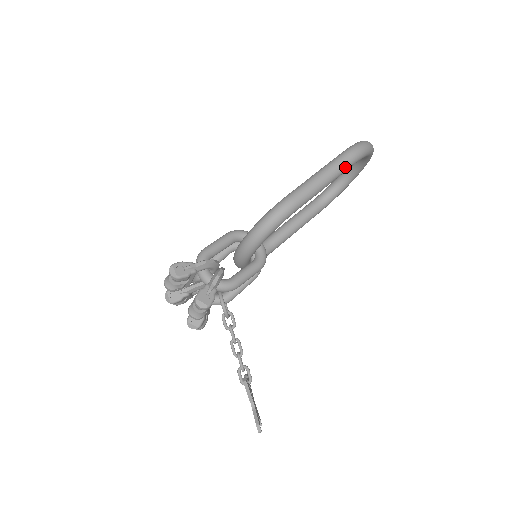
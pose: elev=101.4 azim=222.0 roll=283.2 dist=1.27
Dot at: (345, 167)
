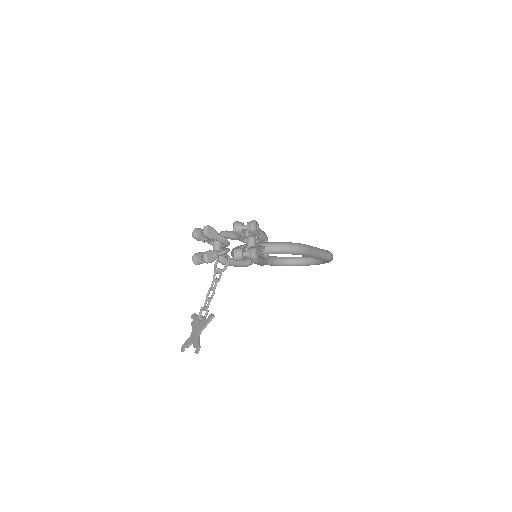
Dot at: (326, 258)
